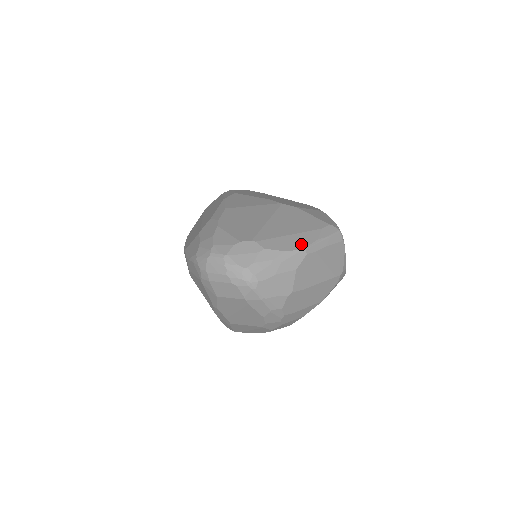
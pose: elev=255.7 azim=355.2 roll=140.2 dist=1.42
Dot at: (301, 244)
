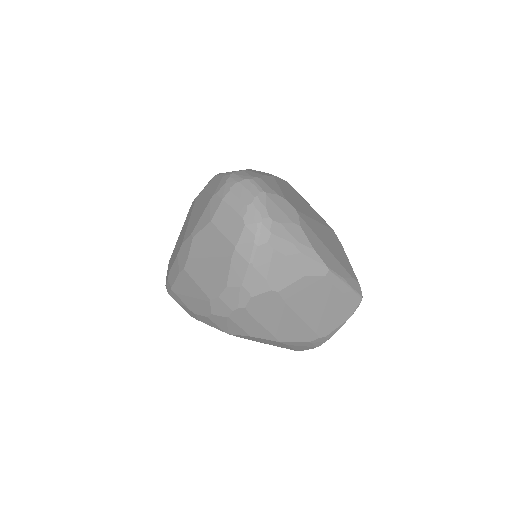
Dot at: (329, 263)
